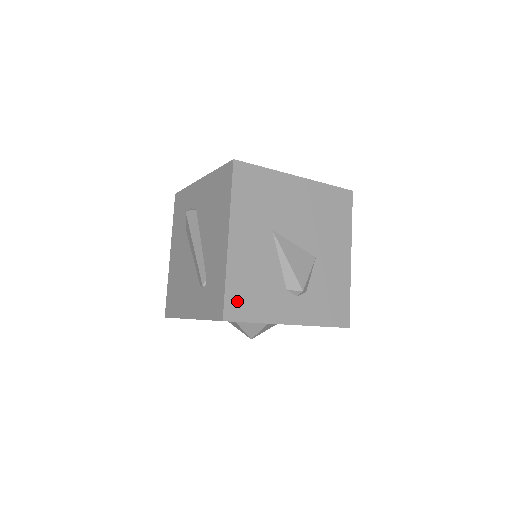
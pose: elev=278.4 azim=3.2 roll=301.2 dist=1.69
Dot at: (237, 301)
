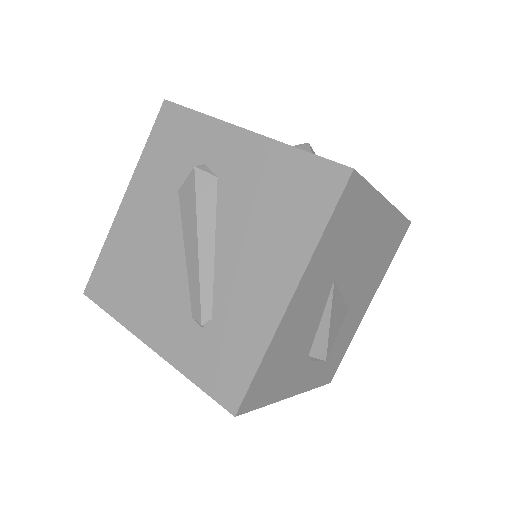
Dot at: (260, 385)
